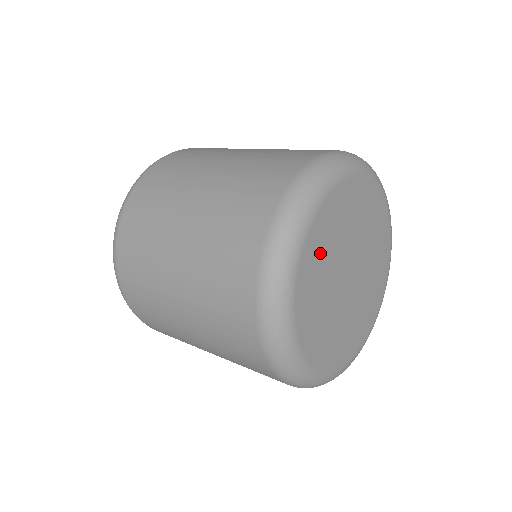
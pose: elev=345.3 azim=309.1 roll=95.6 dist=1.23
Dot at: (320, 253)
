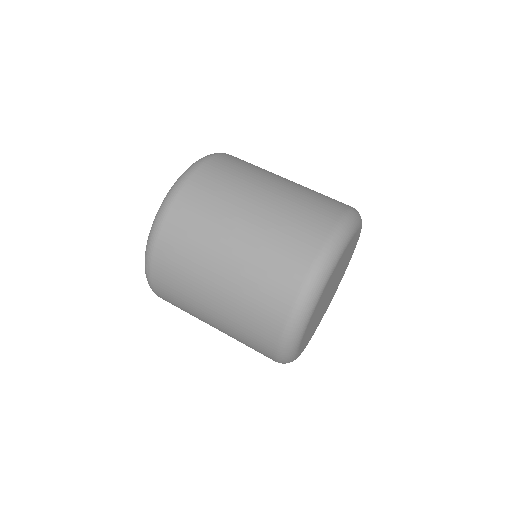
Dot at: (323, 297)
